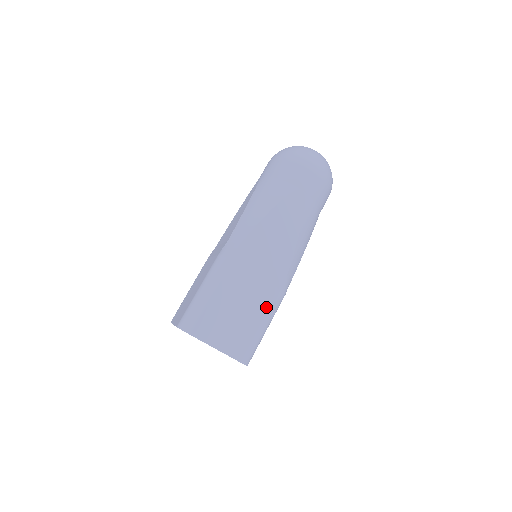
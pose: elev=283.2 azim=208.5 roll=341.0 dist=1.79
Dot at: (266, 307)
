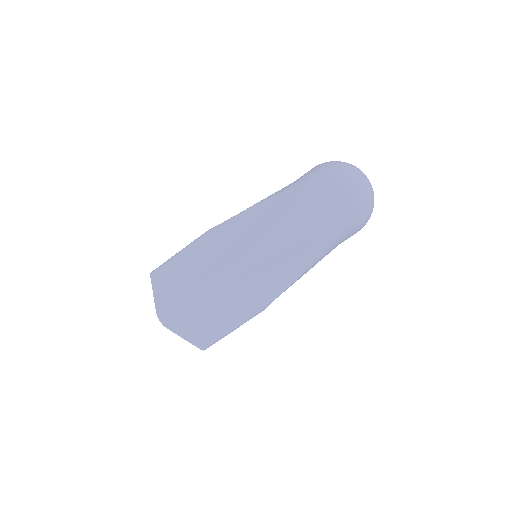
Dot at: (243, 319)
